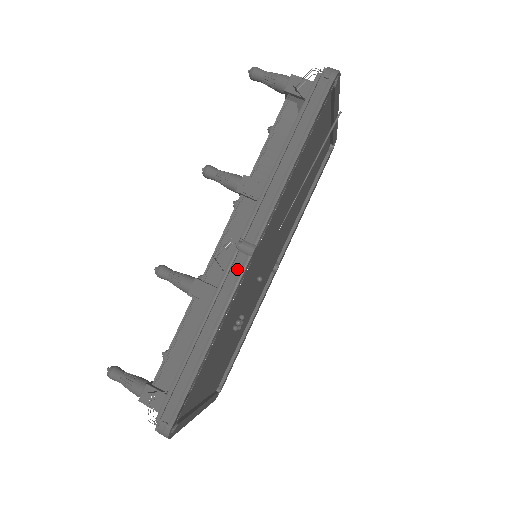
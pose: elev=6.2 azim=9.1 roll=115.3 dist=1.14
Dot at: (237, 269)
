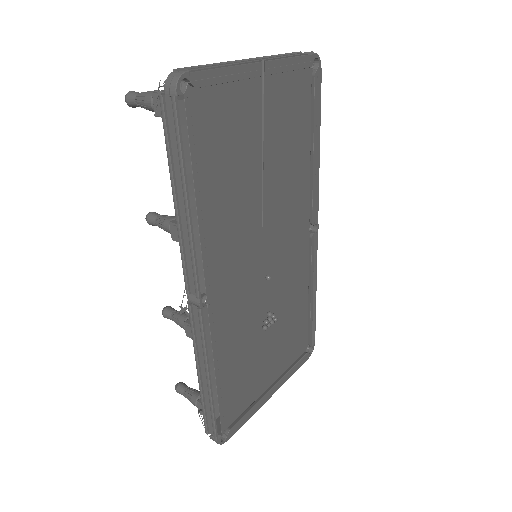
Dot at: (198, 320)
